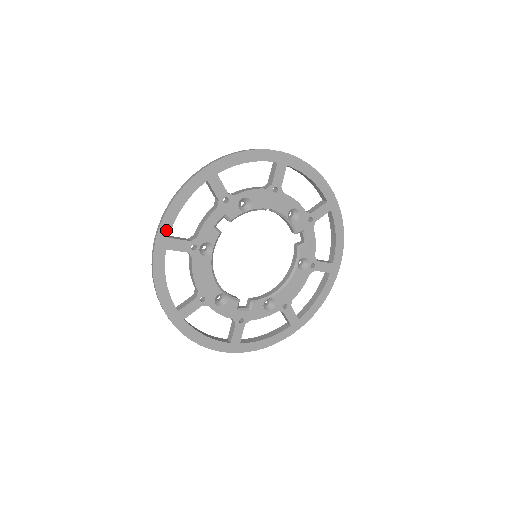
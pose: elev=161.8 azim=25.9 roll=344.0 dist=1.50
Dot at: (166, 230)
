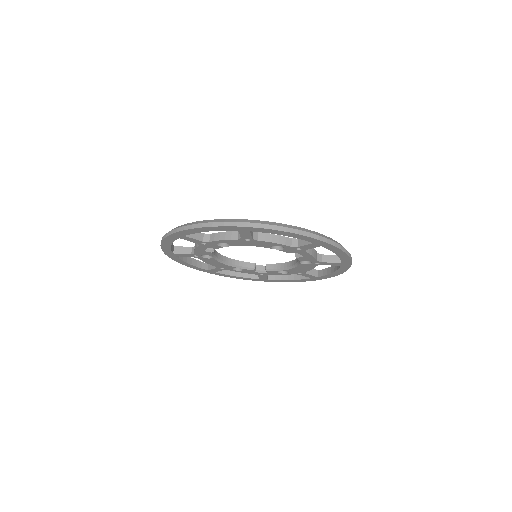
Dot at: (168, 251)
